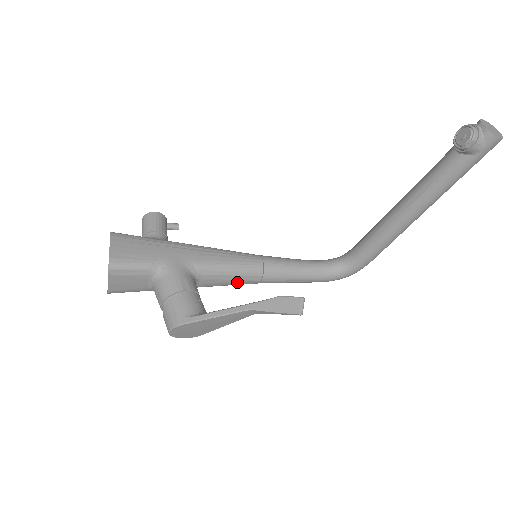
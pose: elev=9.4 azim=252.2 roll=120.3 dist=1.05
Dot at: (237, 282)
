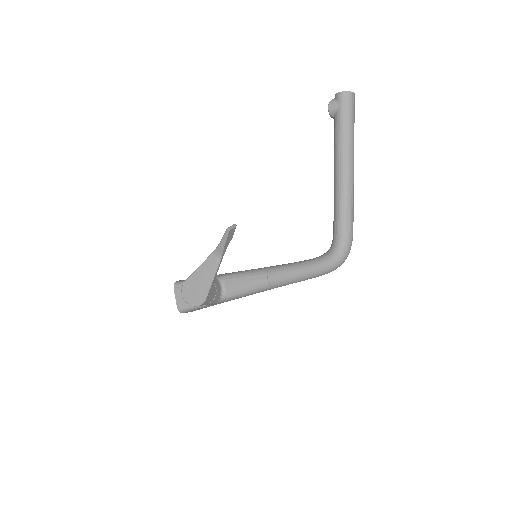
Dot at: (251, 283)
